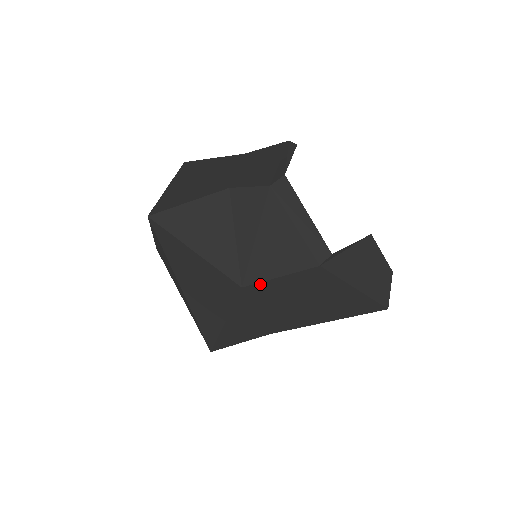
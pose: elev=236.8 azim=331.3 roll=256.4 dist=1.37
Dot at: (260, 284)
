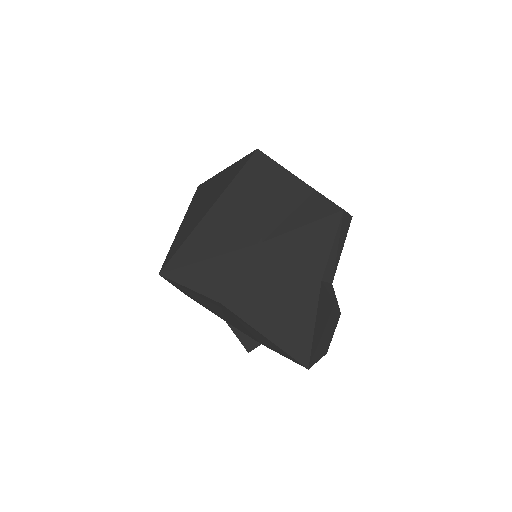
Dot at: (274, 253)
